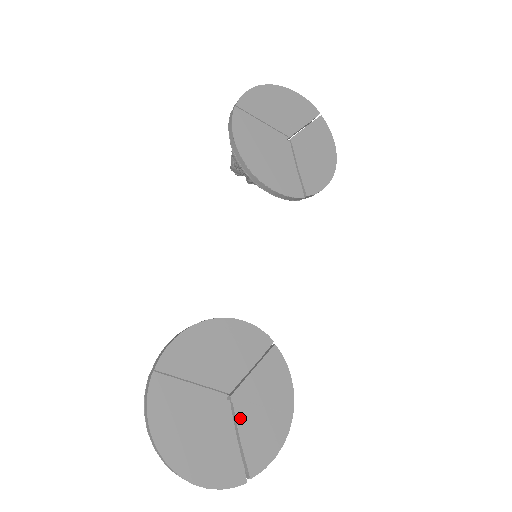
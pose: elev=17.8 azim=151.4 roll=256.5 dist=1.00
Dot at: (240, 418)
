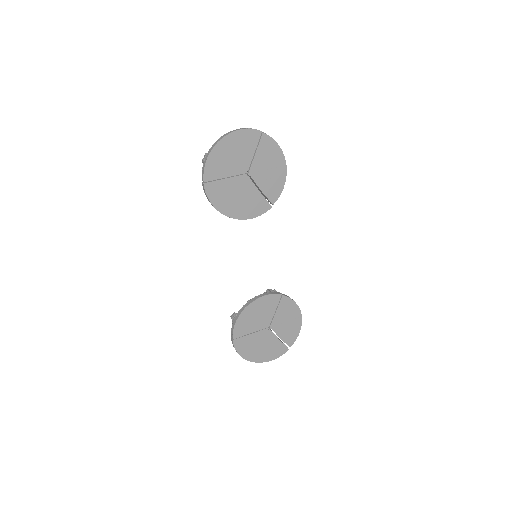
Dot at: (277, 332)
